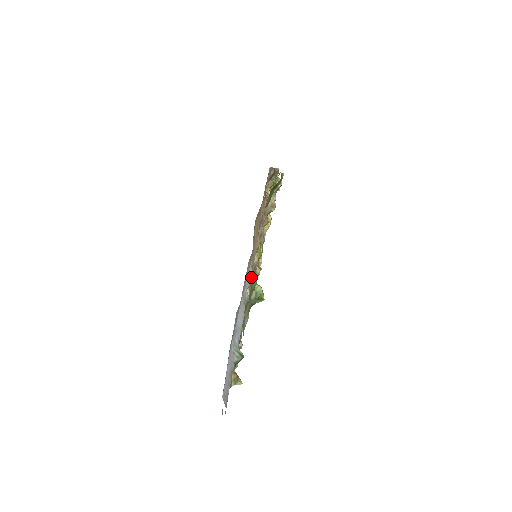
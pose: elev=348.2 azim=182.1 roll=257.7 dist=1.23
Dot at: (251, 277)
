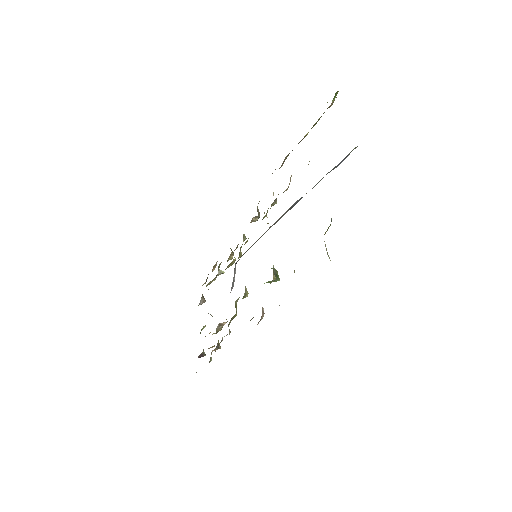
Dot at: occluded
